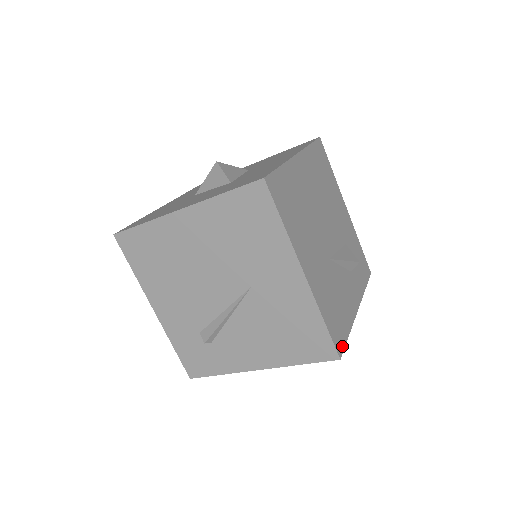
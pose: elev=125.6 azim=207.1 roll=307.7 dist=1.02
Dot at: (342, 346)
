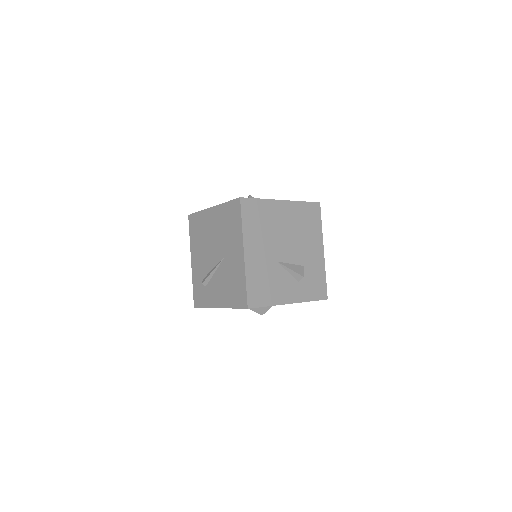
Dot at: (255, 305)
